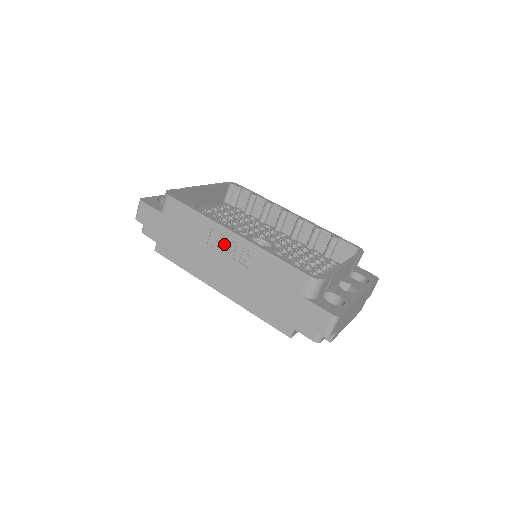
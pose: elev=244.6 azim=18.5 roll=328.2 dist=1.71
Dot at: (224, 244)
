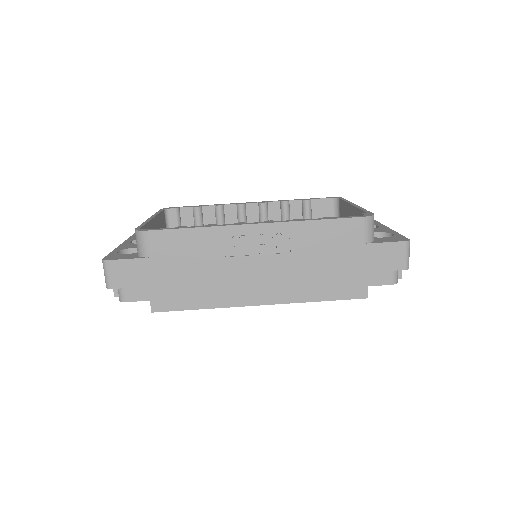
Dot at: (247, 245)
